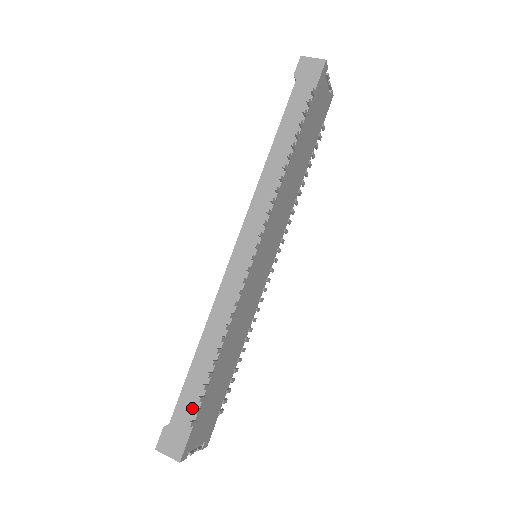
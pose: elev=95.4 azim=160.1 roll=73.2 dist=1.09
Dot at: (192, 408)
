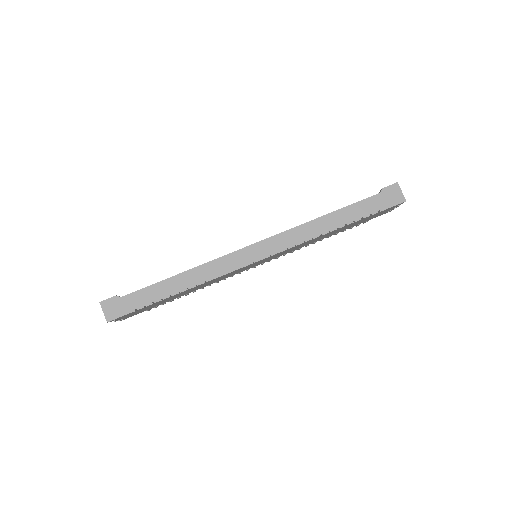
Dot at: (142, 302)
